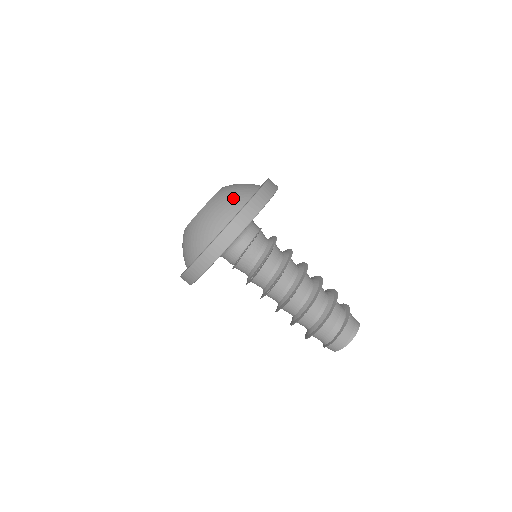
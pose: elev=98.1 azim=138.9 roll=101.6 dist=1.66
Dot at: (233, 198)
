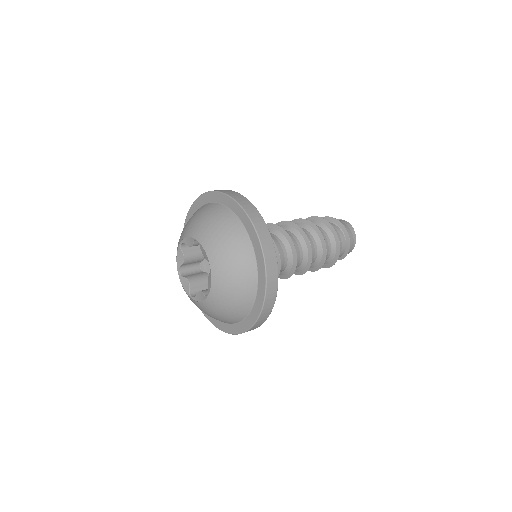
Dot at: (239, 266)
